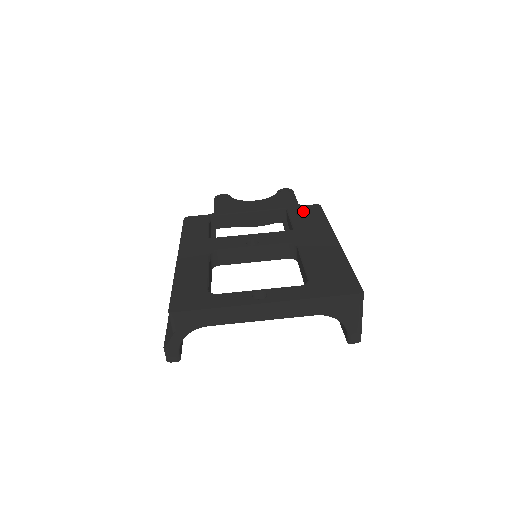
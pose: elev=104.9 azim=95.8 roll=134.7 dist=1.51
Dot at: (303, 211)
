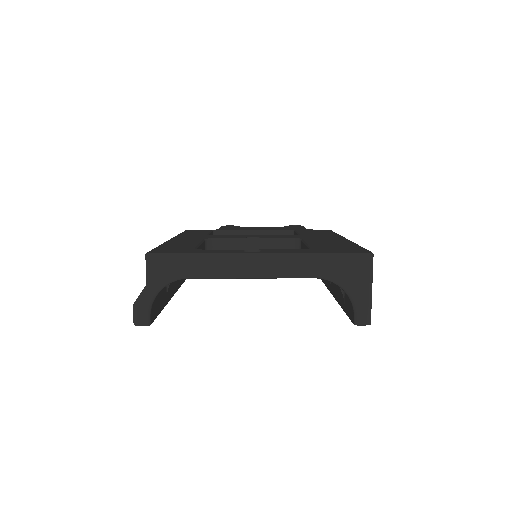
Dot at: (311, 230)
